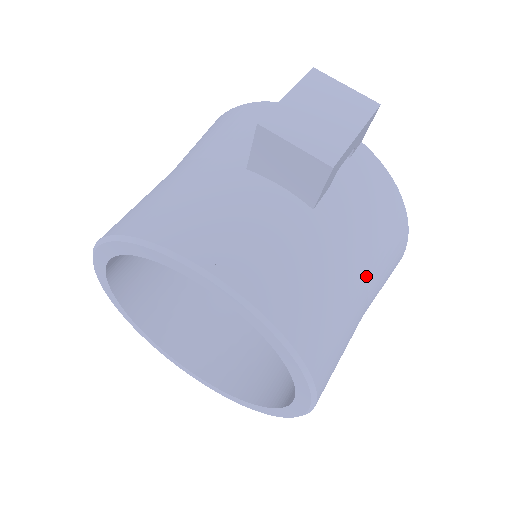
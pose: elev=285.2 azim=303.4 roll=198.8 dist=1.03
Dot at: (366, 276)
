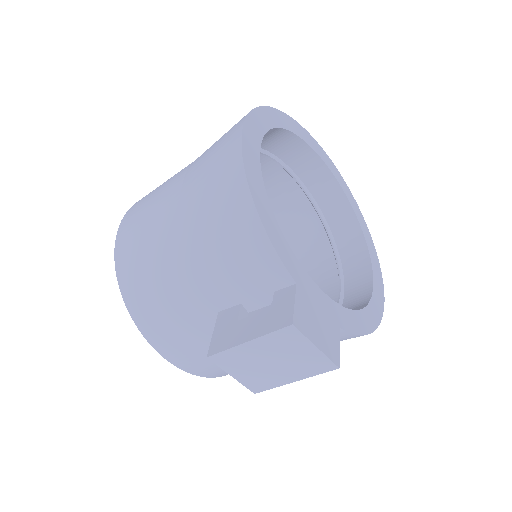
Dot at: occluded
